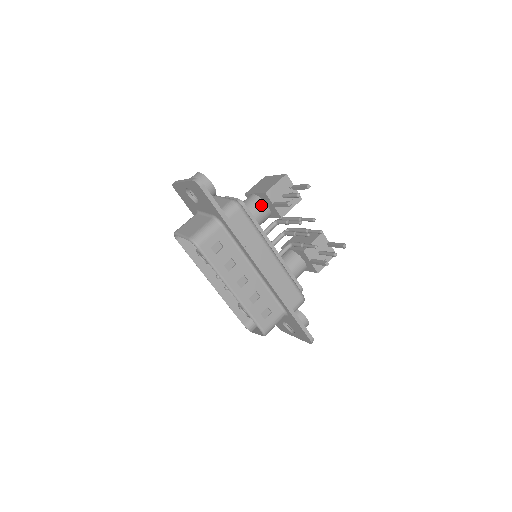
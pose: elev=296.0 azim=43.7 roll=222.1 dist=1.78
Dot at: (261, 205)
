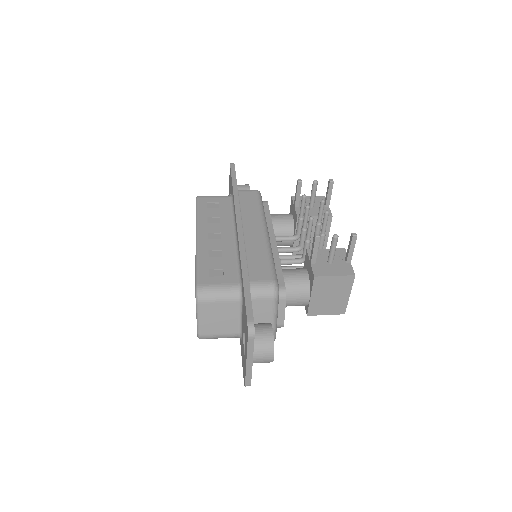
Dot at: (286, 214)
